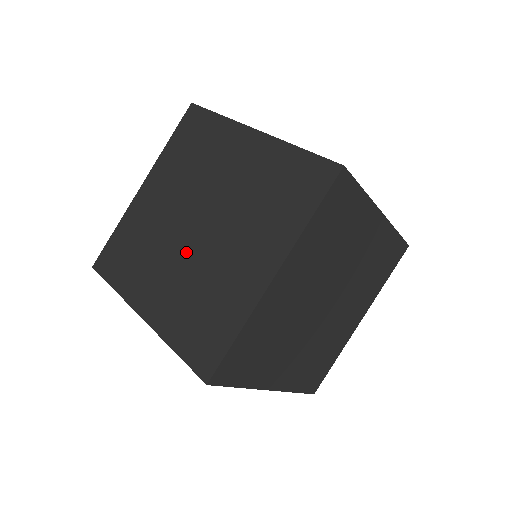
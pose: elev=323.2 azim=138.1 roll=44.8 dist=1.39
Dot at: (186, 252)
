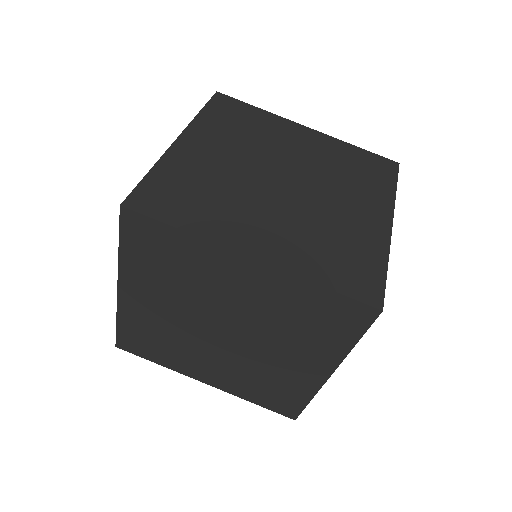
Dot at: (223, 350)
